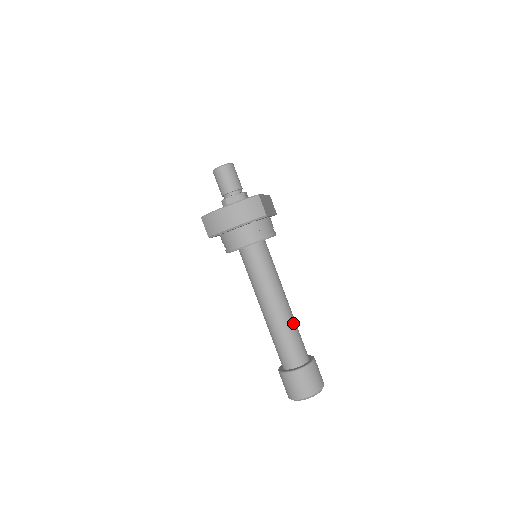
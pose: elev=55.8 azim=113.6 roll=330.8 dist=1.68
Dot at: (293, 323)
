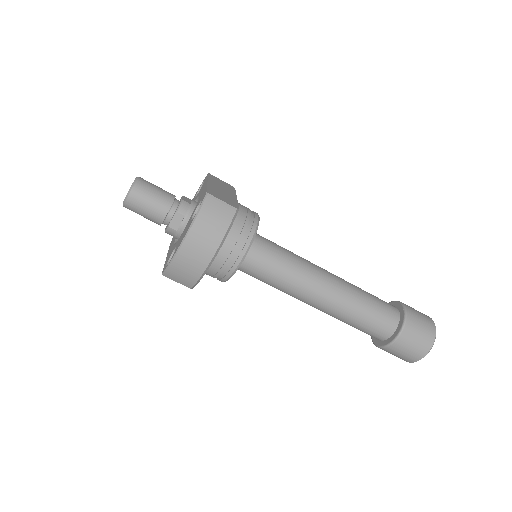
Dot at: (355, 290)
